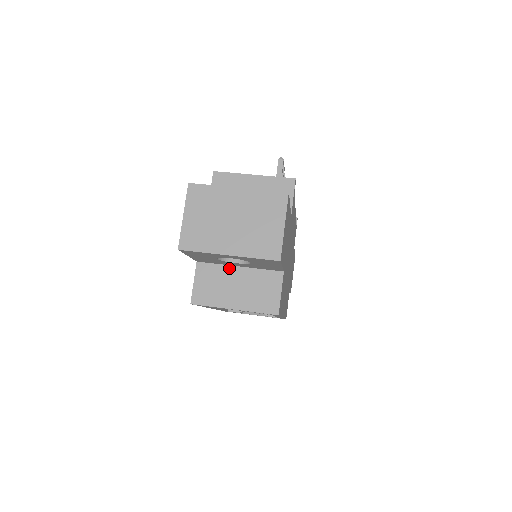
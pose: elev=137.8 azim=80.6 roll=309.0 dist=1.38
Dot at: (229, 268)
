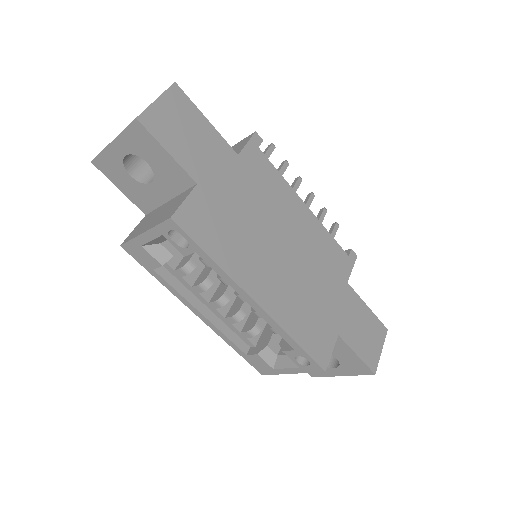
Dot at: (162, 206)
